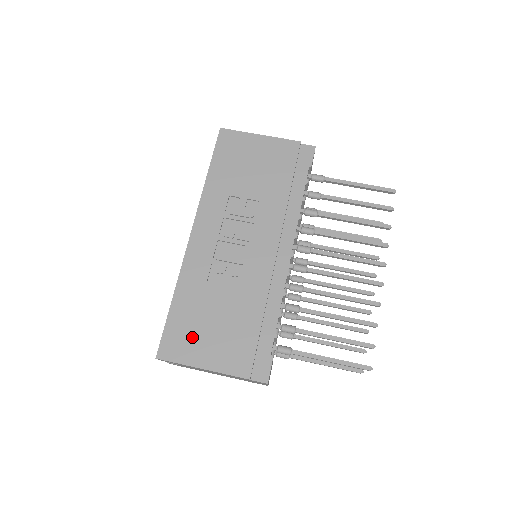
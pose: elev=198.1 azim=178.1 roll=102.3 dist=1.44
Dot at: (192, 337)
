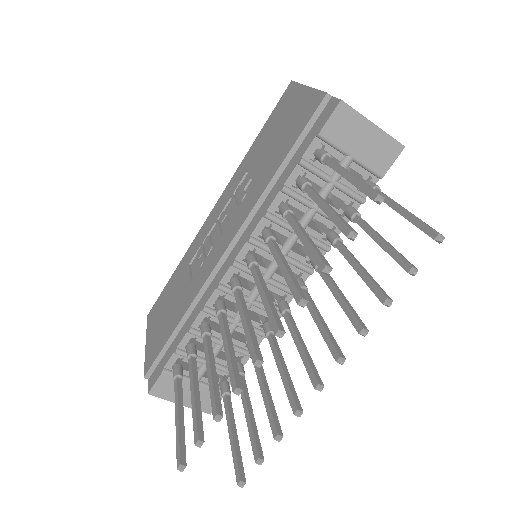
Dot at: (160, 311)
